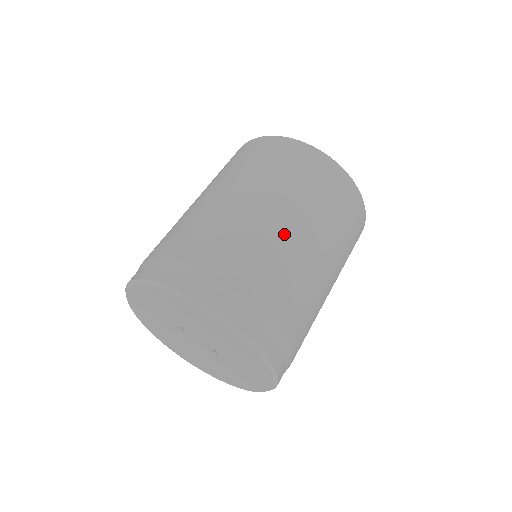
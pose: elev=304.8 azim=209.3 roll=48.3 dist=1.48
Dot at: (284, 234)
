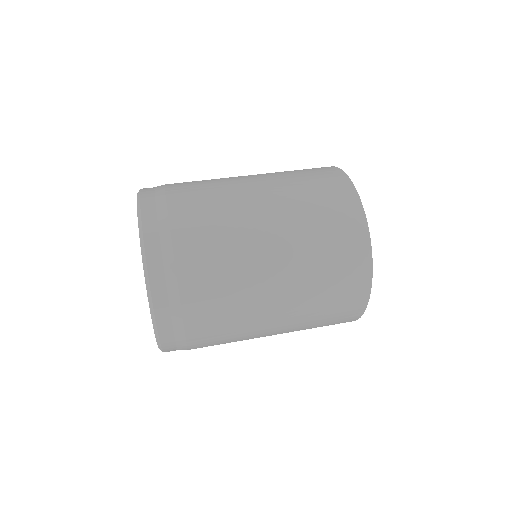
Dot at: (250, 217)
